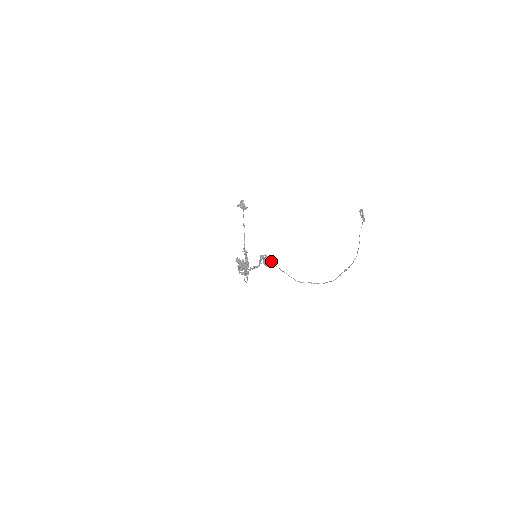
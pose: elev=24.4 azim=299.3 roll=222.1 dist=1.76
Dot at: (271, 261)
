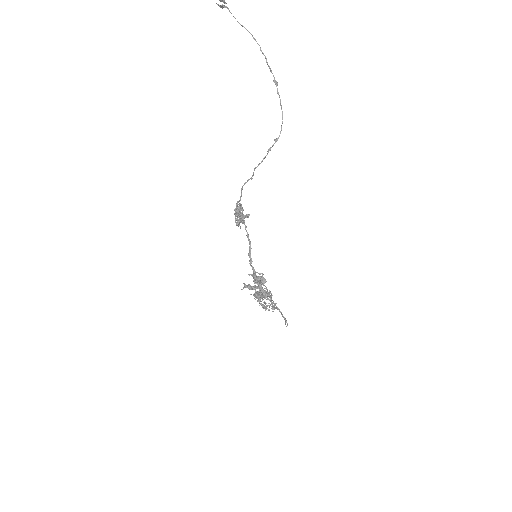
Dot at: (238, 201)
